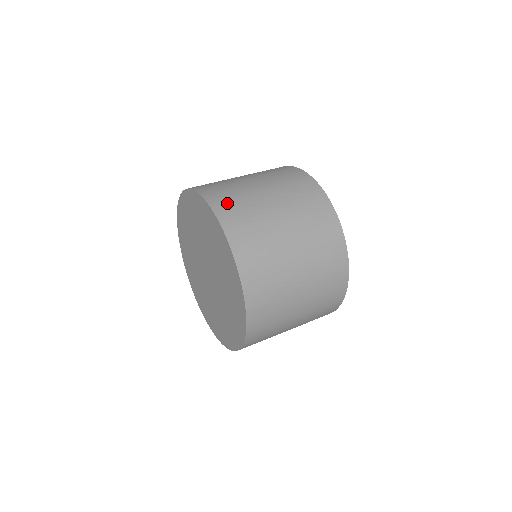
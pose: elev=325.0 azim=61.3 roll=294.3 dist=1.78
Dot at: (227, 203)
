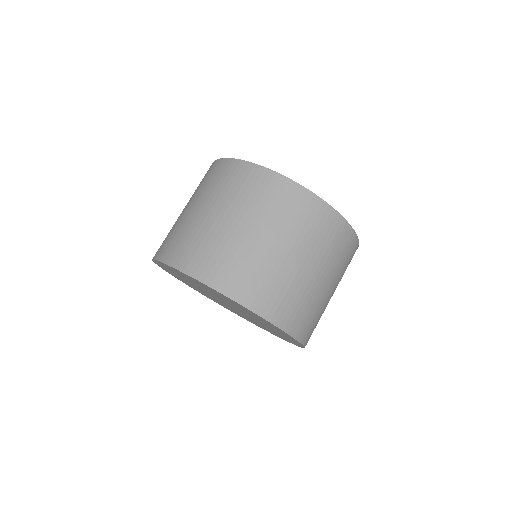
Dot at: (247, 285)
